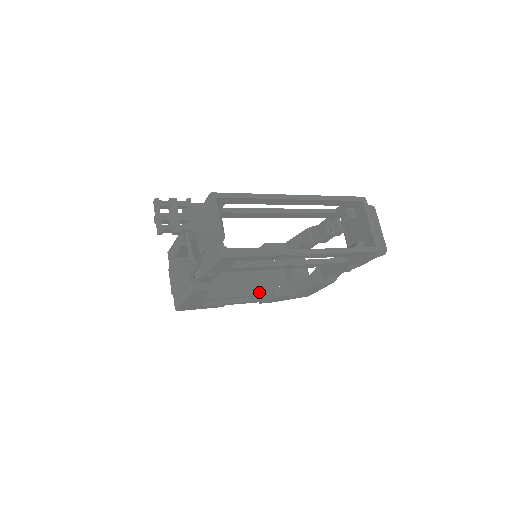
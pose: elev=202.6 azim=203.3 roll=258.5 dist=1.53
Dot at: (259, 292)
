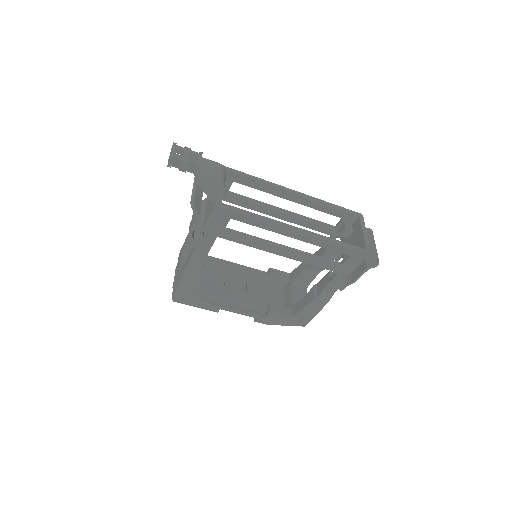
Dot at: (255, 304)
